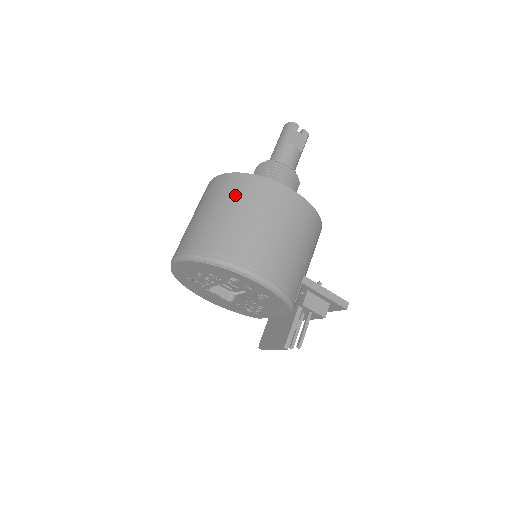
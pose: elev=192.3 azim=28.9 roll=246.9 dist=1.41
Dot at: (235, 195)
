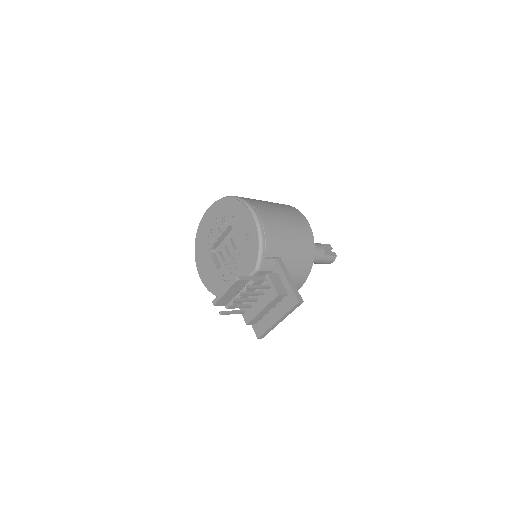
Dot at: occluded
